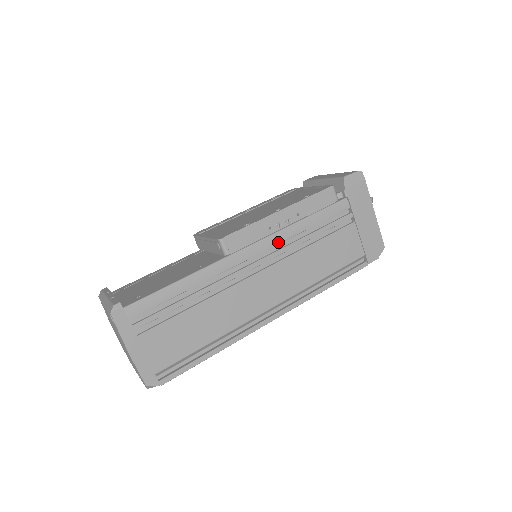
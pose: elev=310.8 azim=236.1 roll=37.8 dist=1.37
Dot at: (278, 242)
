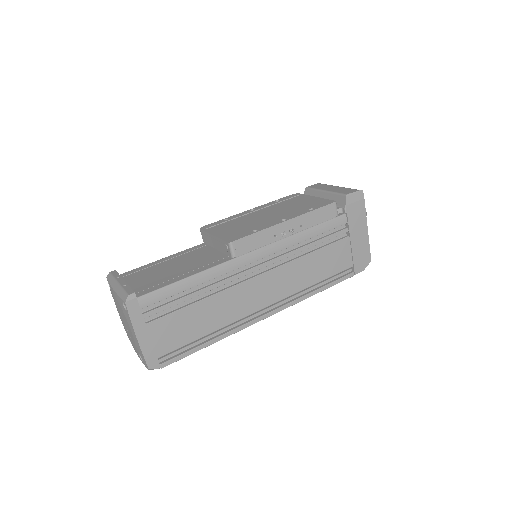
Dot at: (280, 249)
